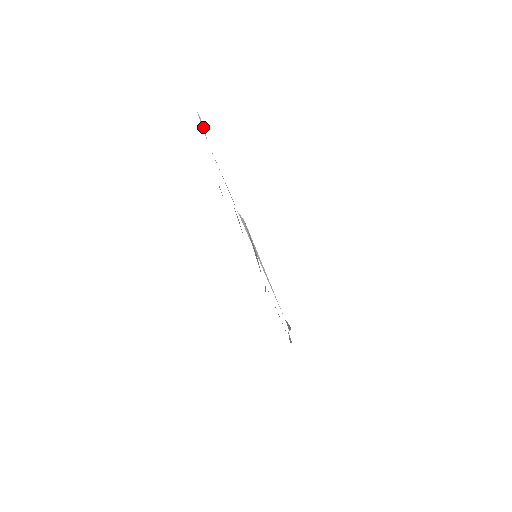
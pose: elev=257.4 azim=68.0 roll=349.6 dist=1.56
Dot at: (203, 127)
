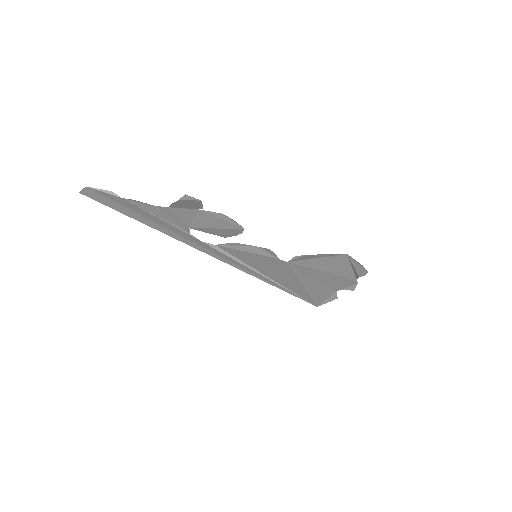
Dot at: (107, 192)
